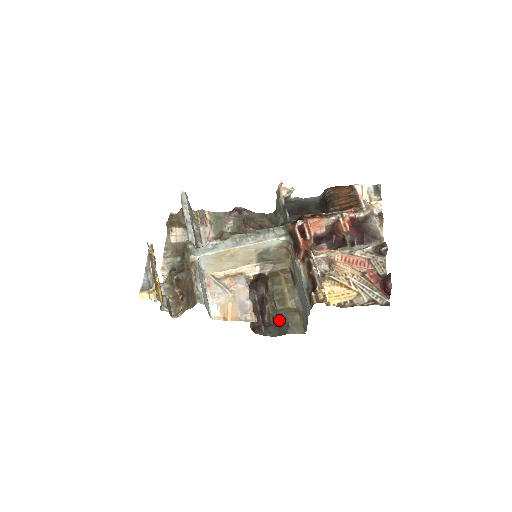
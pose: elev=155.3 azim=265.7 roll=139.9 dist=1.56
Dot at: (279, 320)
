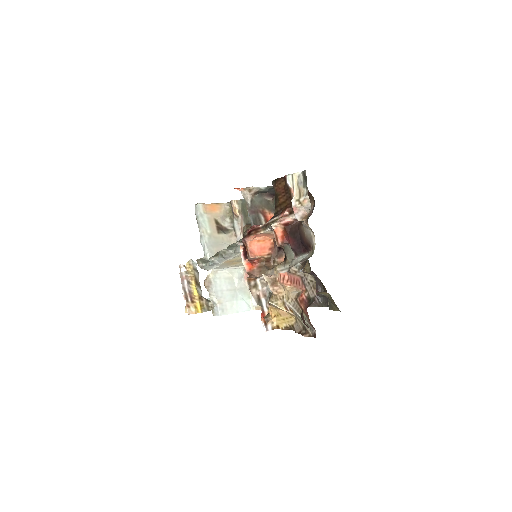
Dot at: occluded
